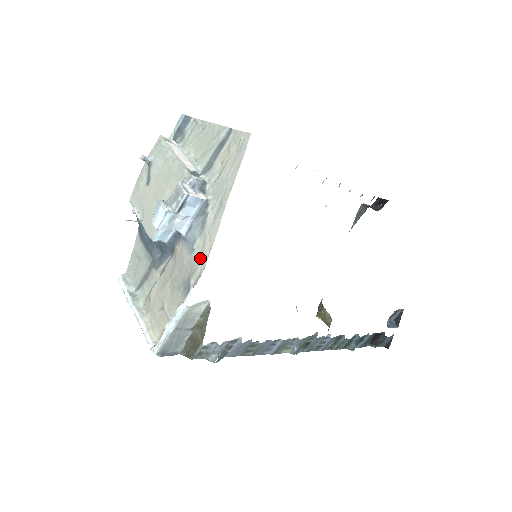
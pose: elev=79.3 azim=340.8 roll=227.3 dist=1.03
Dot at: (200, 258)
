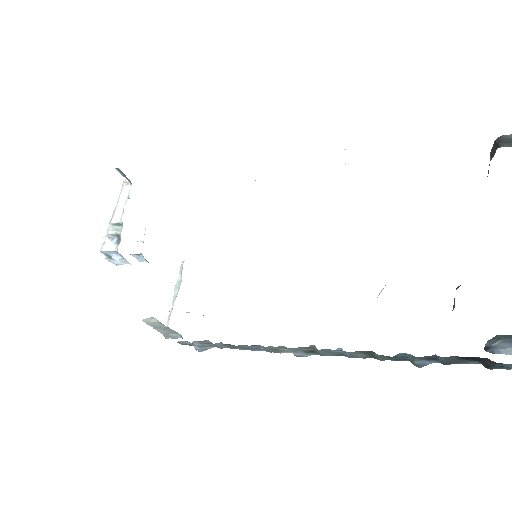
Dot at: occluded
